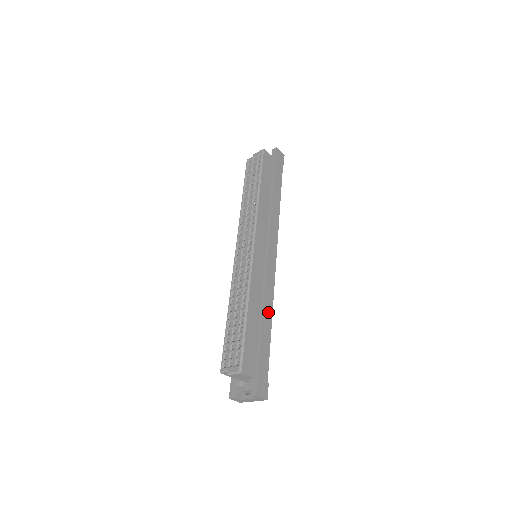
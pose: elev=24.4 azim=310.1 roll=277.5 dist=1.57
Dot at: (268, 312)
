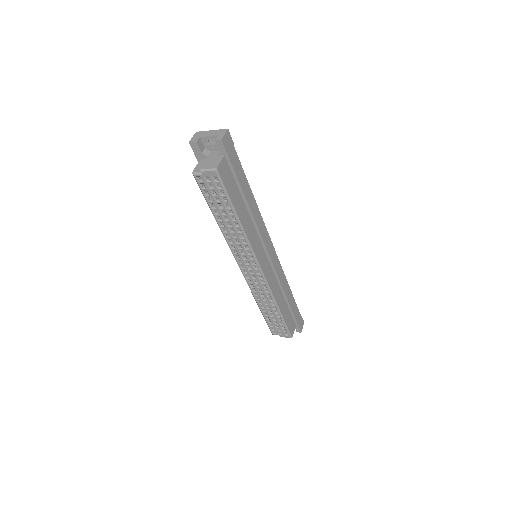
Dot at: (287, 289)
